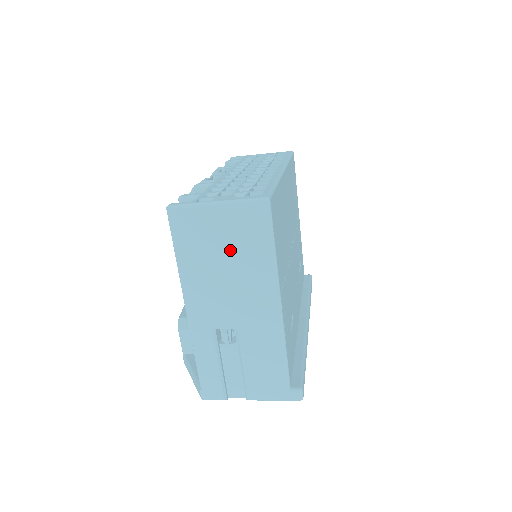
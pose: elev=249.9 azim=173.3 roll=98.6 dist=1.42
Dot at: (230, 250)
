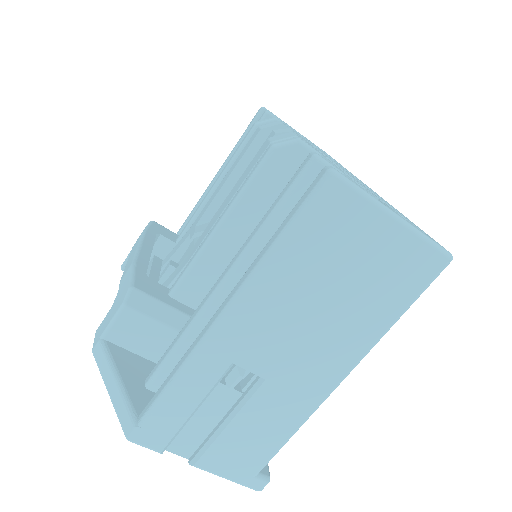
Dot at: (354, 284)
